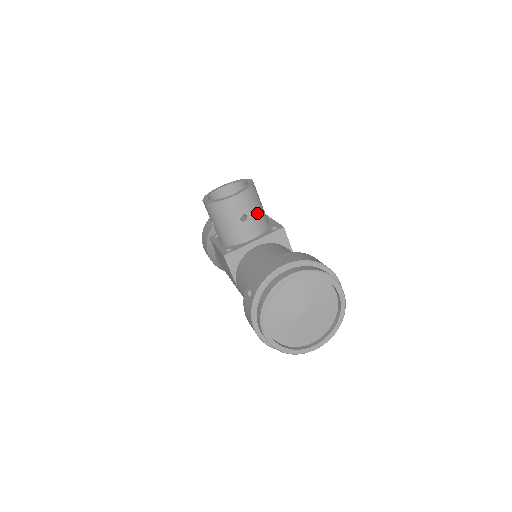
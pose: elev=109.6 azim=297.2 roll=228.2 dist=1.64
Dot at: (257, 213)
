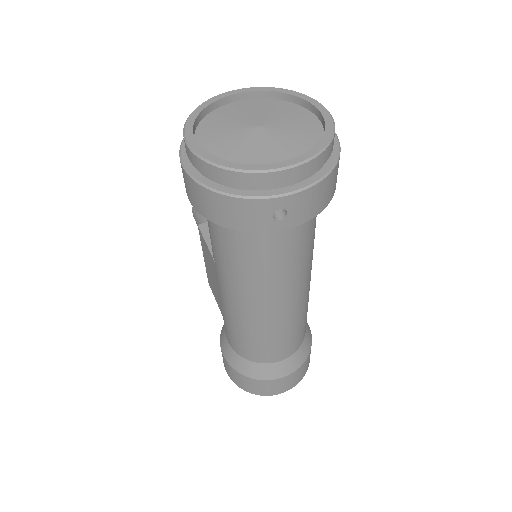
Dot at: occluded
